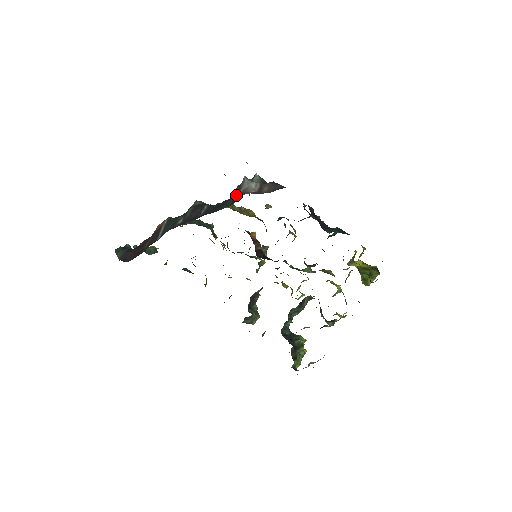
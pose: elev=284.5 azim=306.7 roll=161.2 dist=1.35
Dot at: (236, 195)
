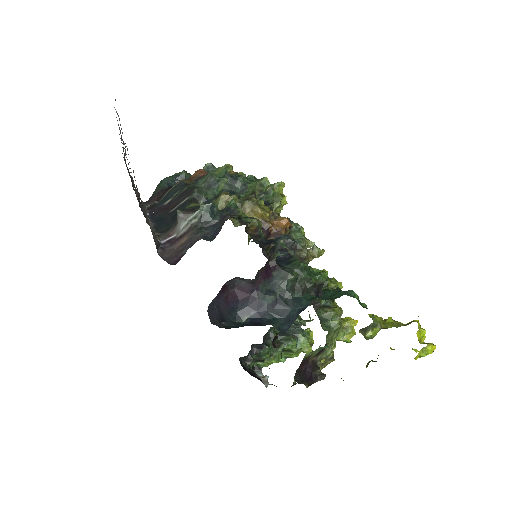
Dot at: occluded
